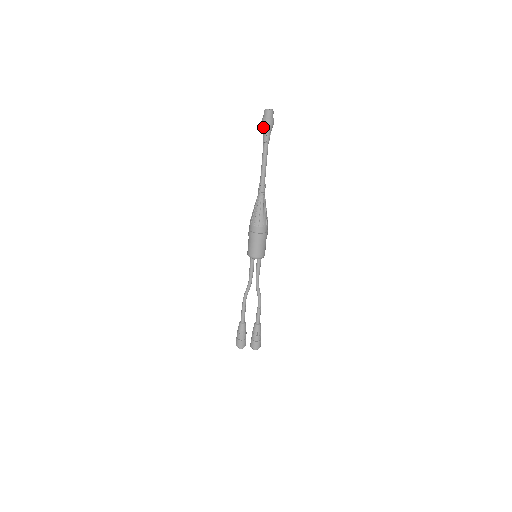
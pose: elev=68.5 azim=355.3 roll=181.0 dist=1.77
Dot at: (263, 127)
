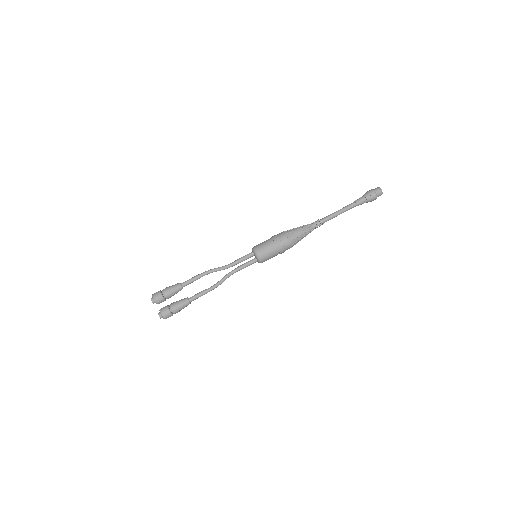
Dot at: (366, 193)
